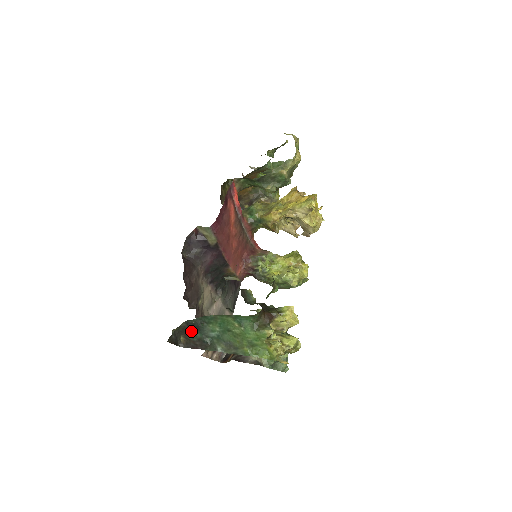
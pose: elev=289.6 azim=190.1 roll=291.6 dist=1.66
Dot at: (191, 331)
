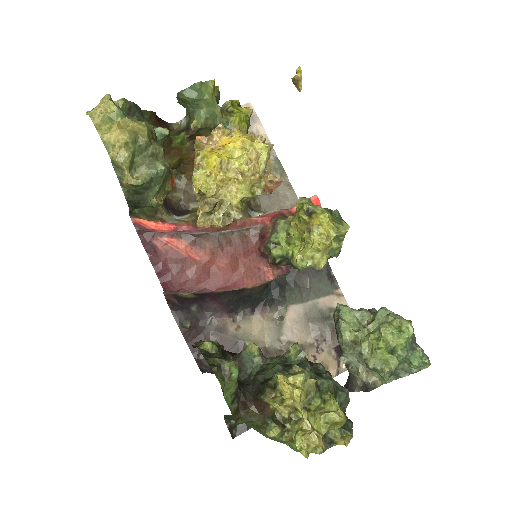
Dot at: occluded
